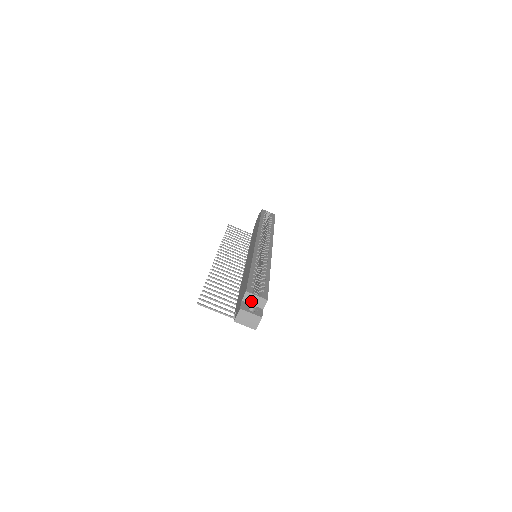
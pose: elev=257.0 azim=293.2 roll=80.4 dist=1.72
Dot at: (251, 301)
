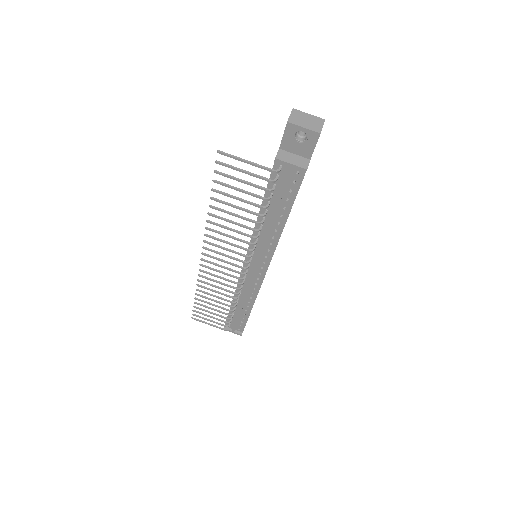
Dot at: occluded
